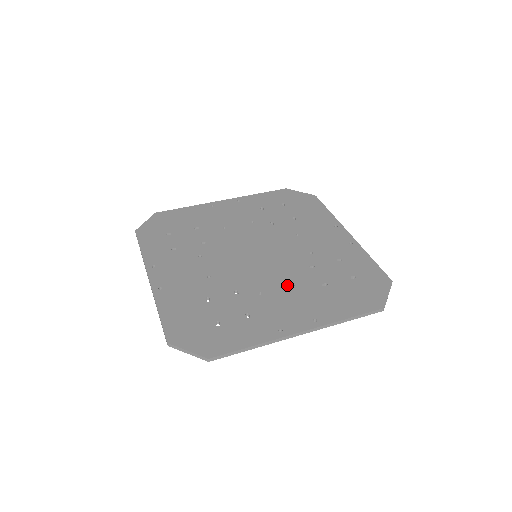
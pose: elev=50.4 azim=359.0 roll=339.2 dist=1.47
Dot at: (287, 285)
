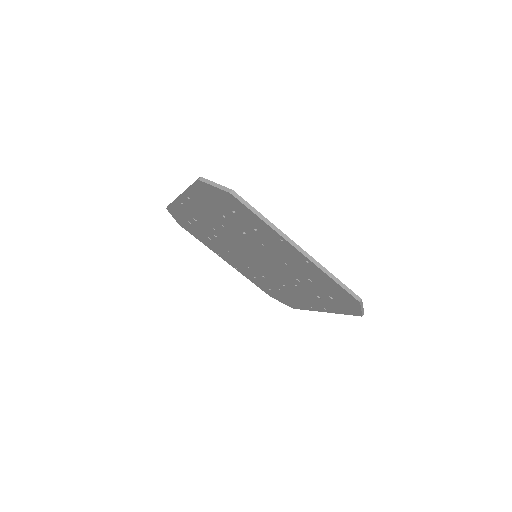
Dot at: occluded
